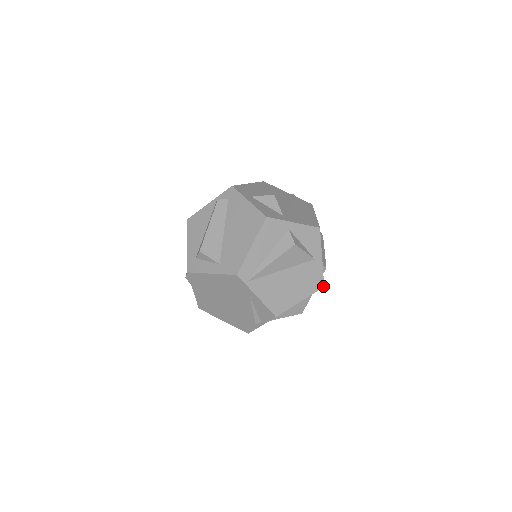
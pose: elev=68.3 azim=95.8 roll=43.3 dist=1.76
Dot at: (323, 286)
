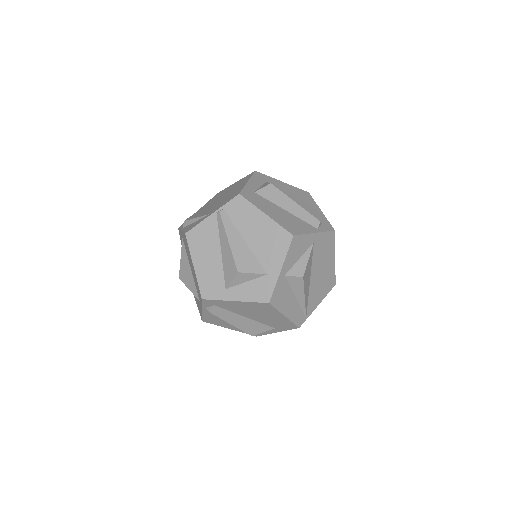
Dot at: (334, 232)
